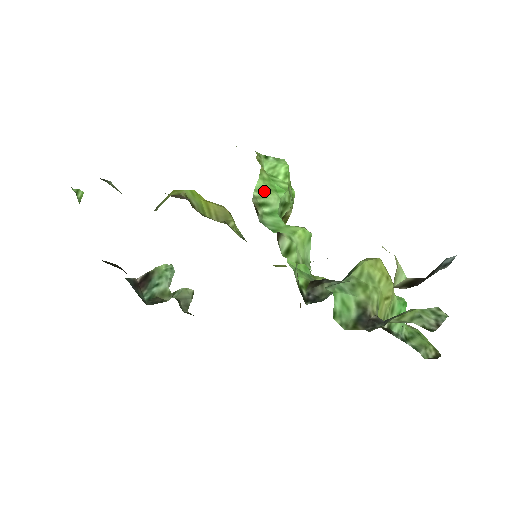
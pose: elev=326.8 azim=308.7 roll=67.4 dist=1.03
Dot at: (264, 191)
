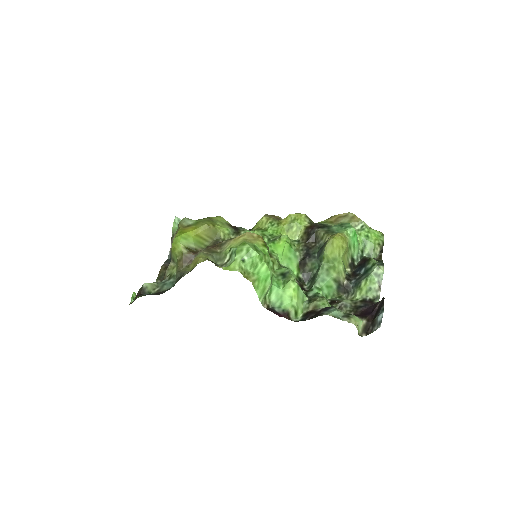
Dot at: (263, 292)
